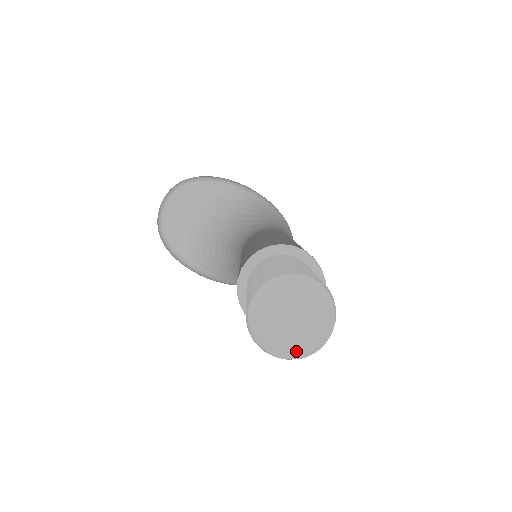
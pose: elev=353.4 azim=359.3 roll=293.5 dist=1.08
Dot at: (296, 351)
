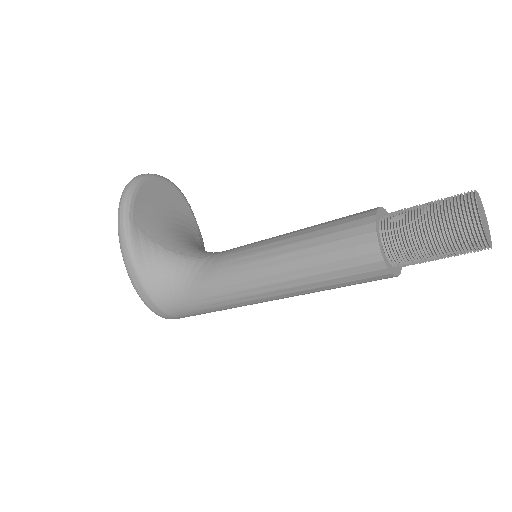
Dot at: (485, 231)
